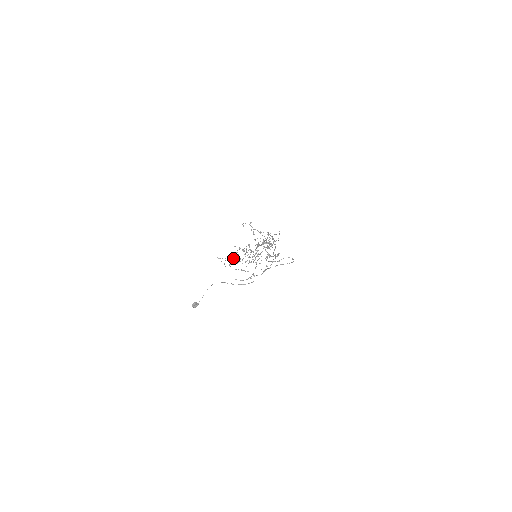
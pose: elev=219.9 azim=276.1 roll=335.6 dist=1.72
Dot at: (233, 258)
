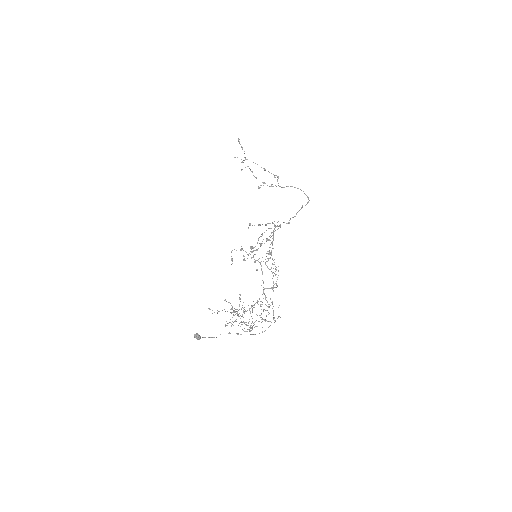
Dot at: (225, 326)
